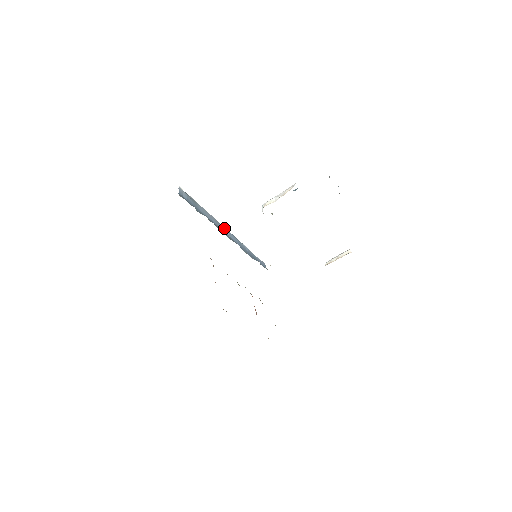
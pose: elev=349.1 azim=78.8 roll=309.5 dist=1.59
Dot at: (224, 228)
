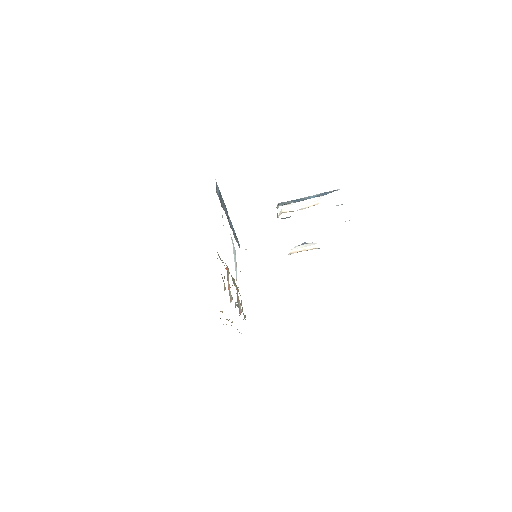
Dot at: (228, 215)
